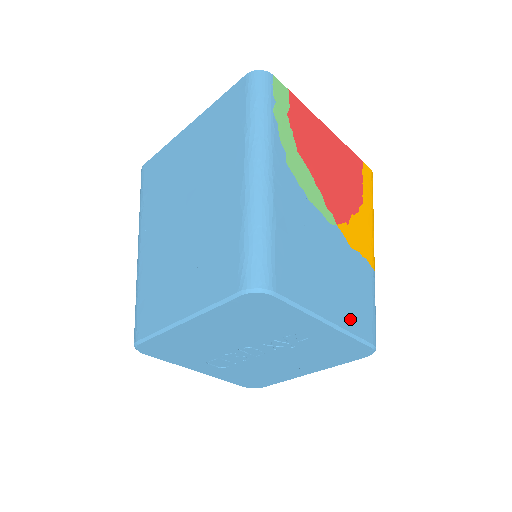
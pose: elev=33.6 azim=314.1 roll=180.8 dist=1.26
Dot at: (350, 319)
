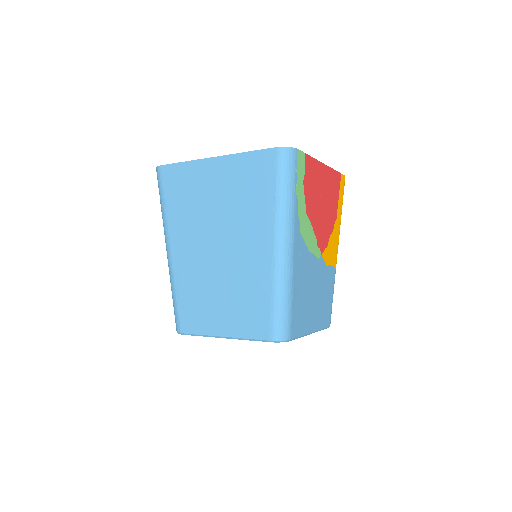
Dot at: (321, 321)
